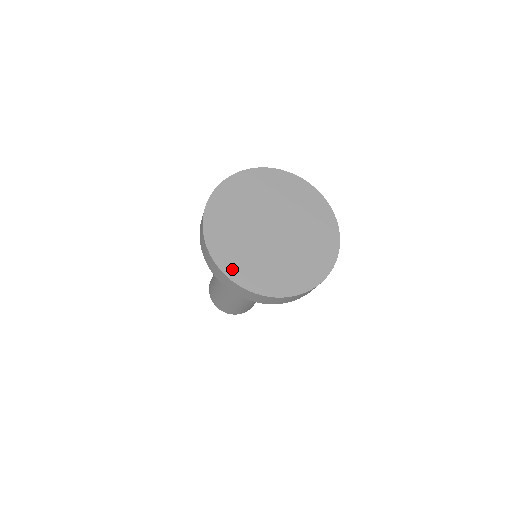
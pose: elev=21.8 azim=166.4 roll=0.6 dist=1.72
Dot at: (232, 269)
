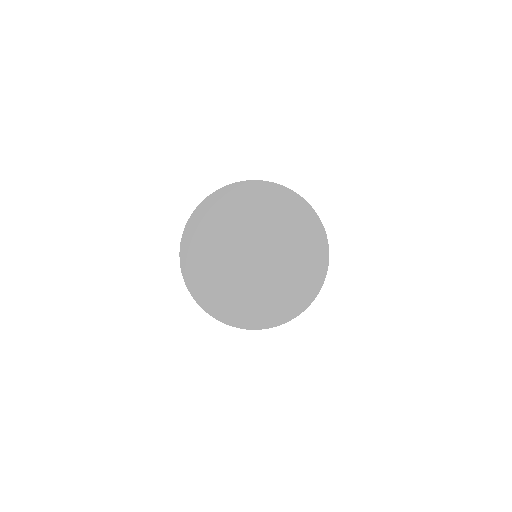
Dot at: (264, 320)
